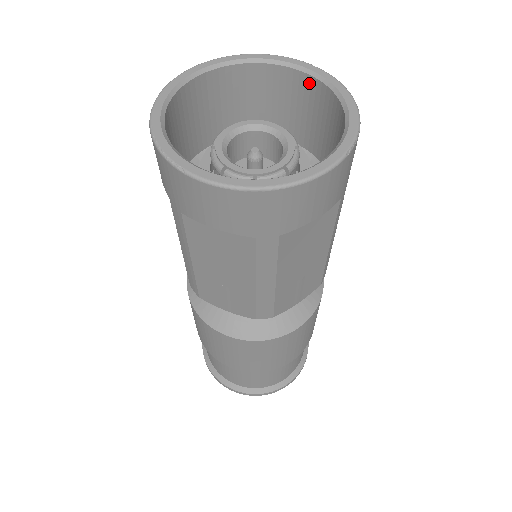
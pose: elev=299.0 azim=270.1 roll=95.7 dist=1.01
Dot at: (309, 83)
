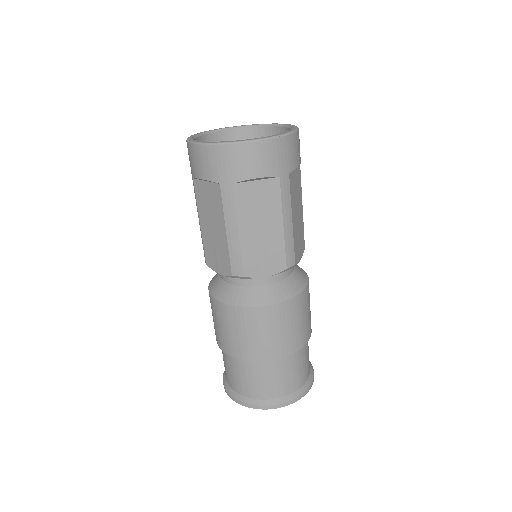
Dot at: occluded
